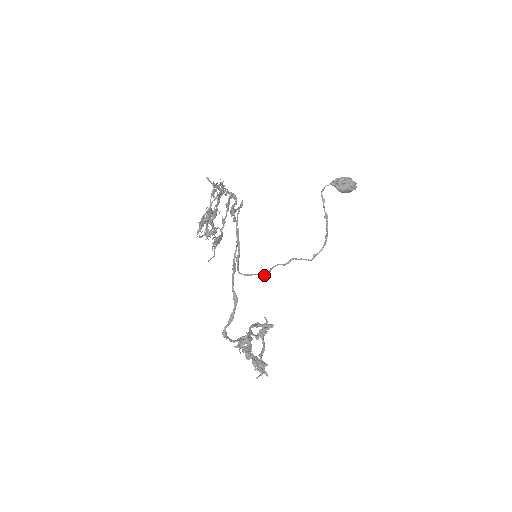
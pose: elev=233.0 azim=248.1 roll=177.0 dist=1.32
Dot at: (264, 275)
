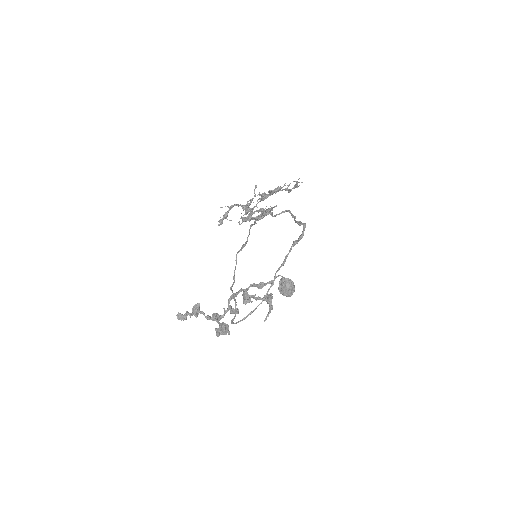
Dot at: occluded
